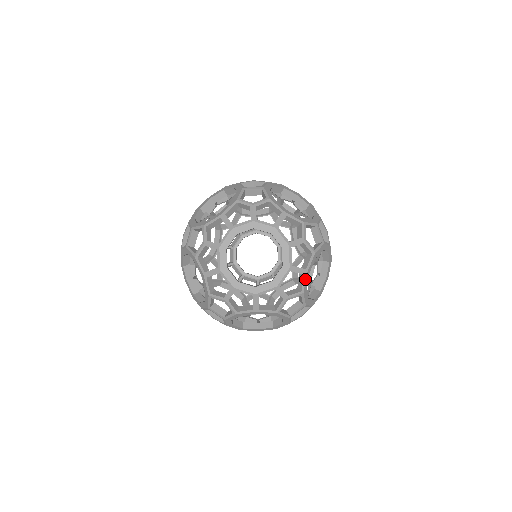
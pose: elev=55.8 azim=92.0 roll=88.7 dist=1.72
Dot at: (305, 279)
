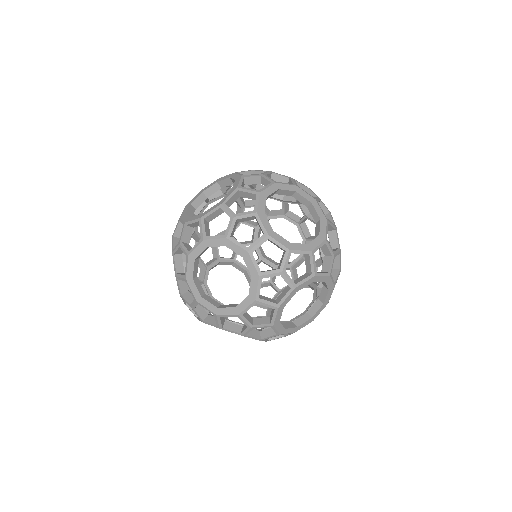
Dot at: (308, 279)
